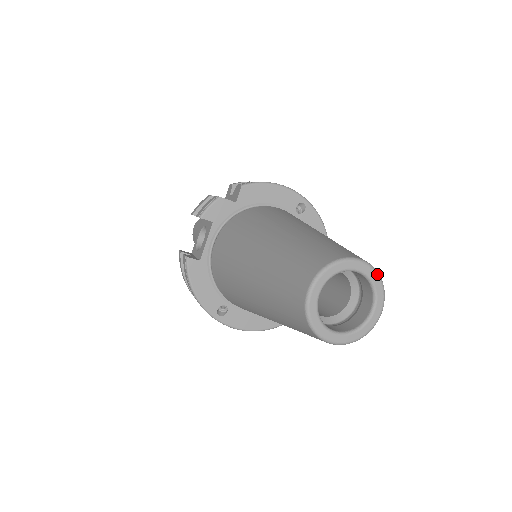
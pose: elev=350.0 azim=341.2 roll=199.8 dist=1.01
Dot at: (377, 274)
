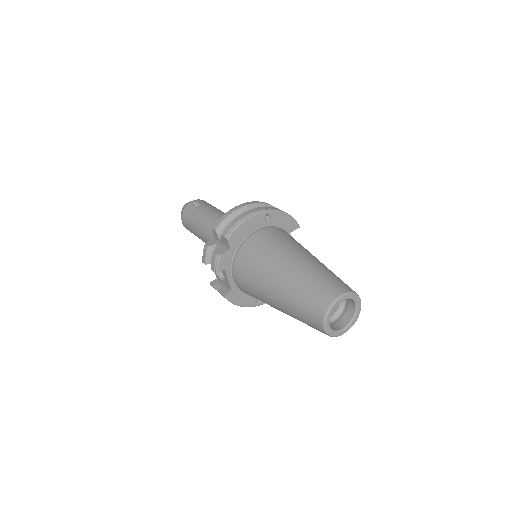
Dot at: (351, 294)
